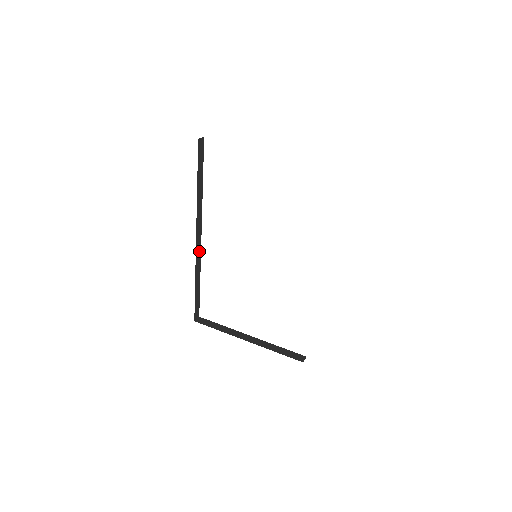
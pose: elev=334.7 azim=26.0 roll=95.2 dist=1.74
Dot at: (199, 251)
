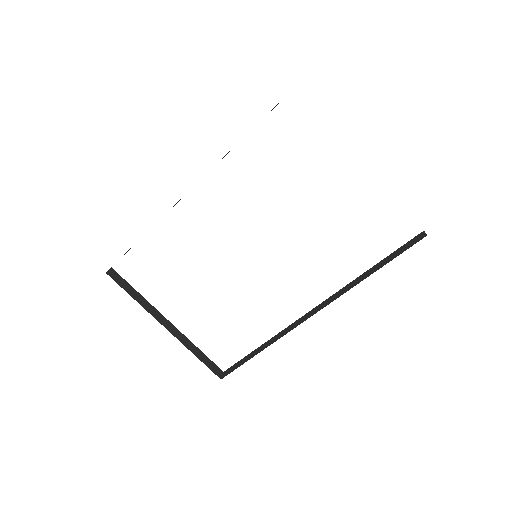
Dot at: (177, 202)
